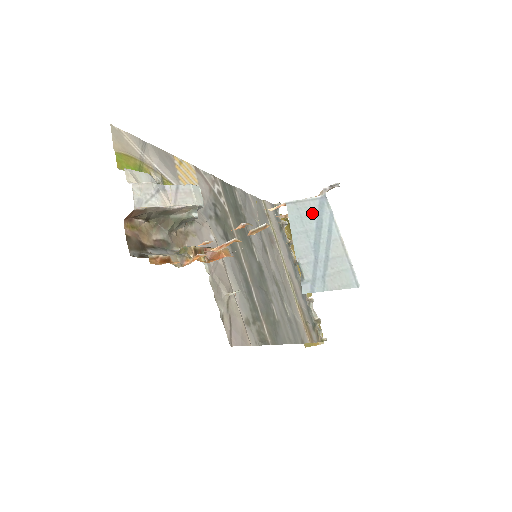
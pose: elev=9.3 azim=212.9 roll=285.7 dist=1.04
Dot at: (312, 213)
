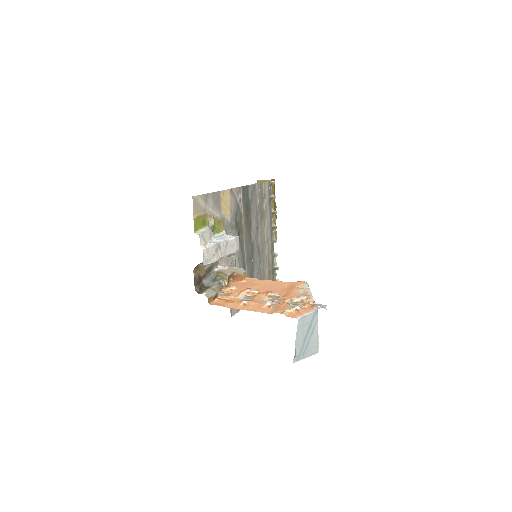
Dot at: (308, 321)
